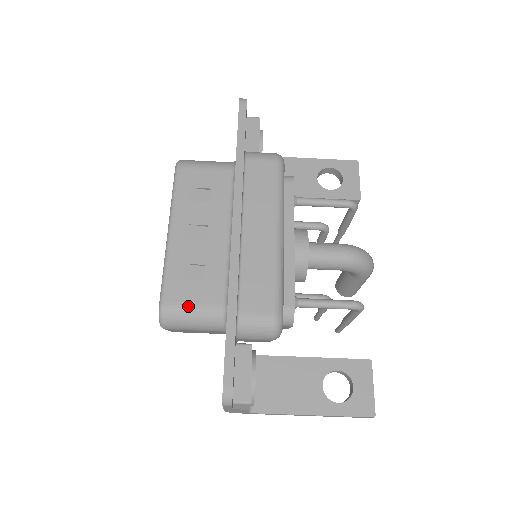
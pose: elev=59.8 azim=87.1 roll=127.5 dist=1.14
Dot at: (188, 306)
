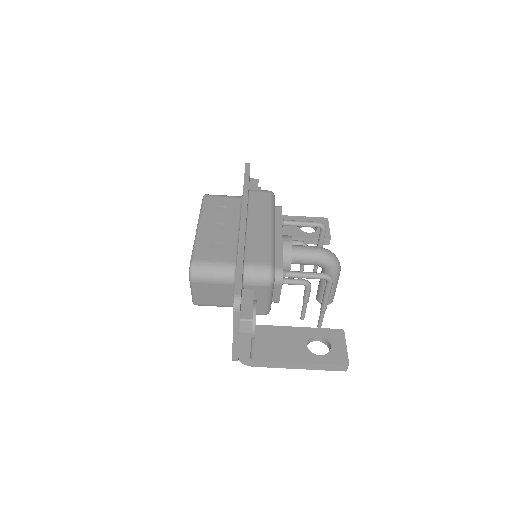
Dot at: (210, 262)
